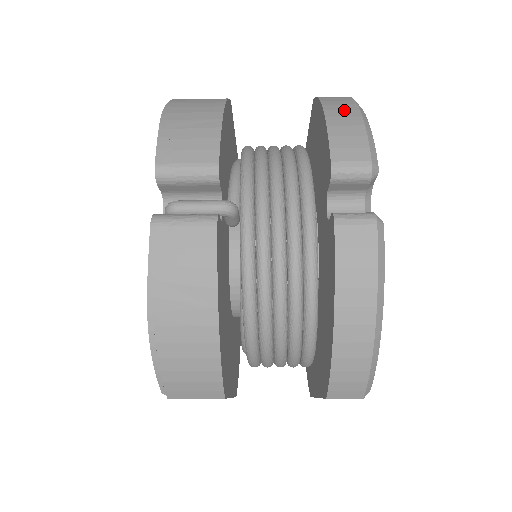
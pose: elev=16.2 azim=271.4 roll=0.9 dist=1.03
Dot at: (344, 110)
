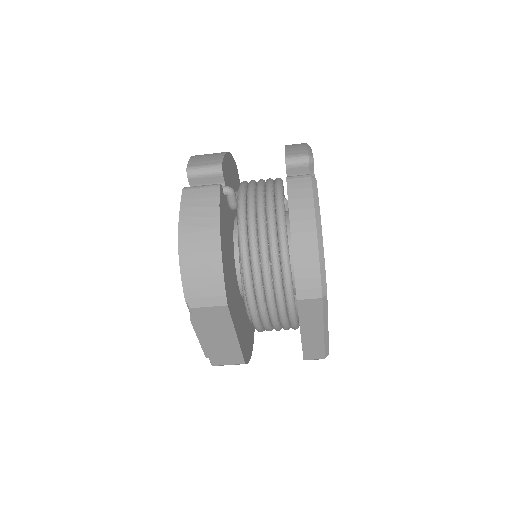
Dot at: occluded
